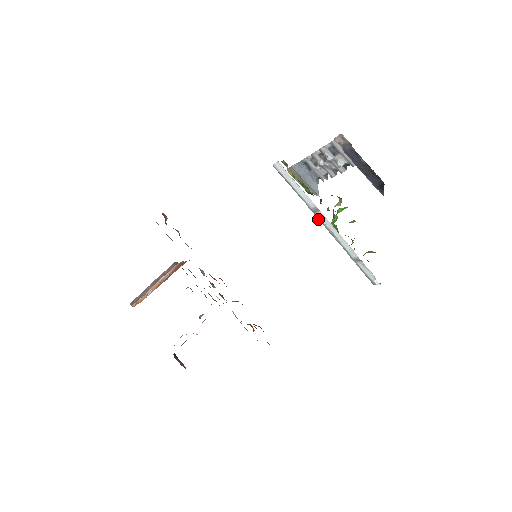
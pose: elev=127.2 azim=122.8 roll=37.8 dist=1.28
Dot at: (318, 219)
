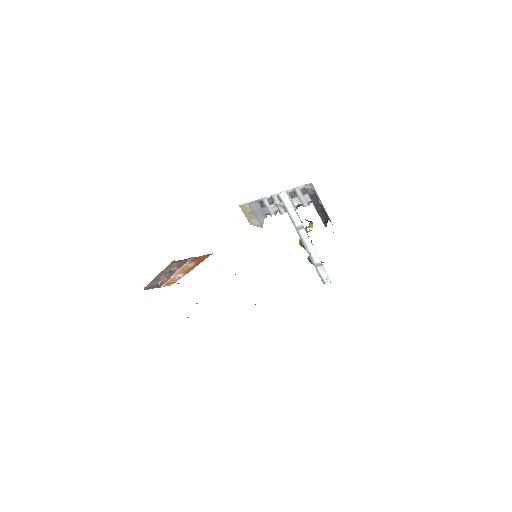
Dot at: occluded
